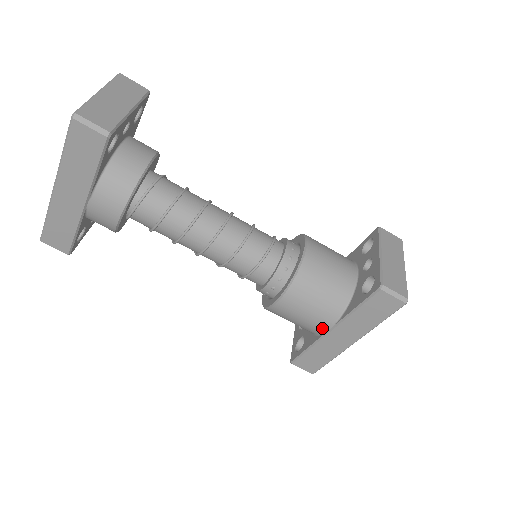
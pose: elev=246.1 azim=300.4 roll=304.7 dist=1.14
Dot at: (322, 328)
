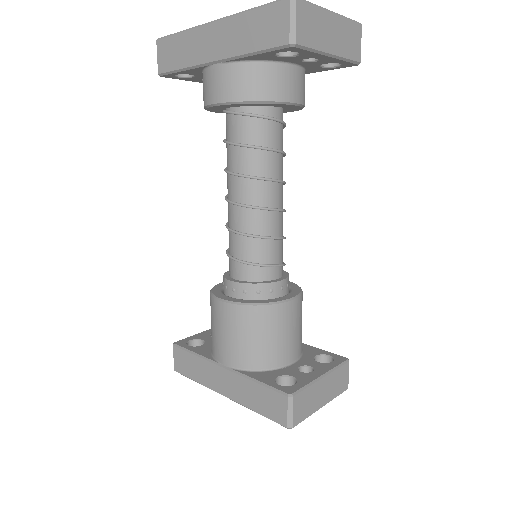
Dot at: (221, 357)
